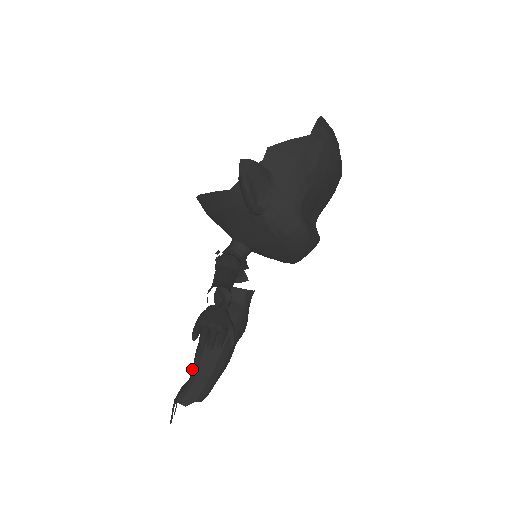
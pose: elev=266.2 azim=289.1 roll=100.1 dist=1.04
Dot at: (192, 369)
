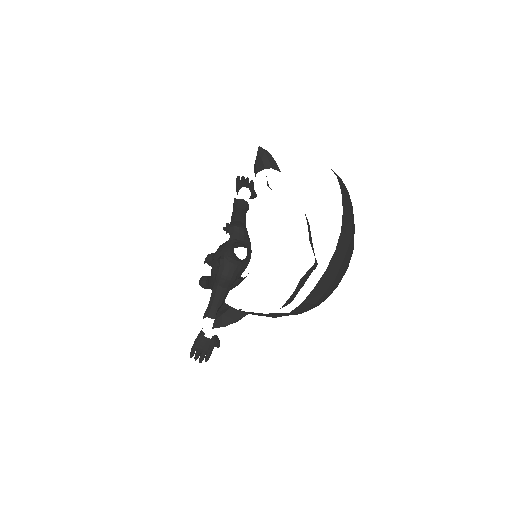
Dot at: (208, 281)
